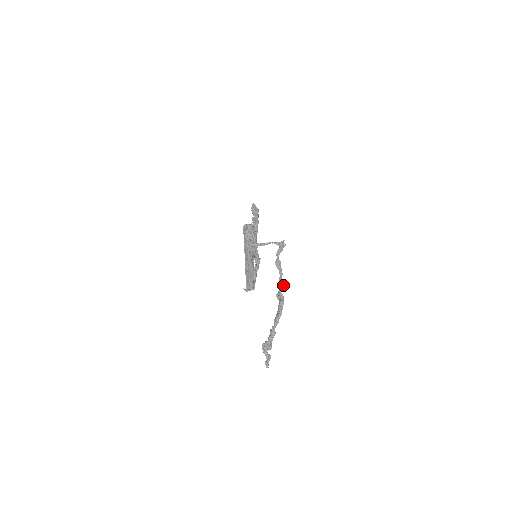
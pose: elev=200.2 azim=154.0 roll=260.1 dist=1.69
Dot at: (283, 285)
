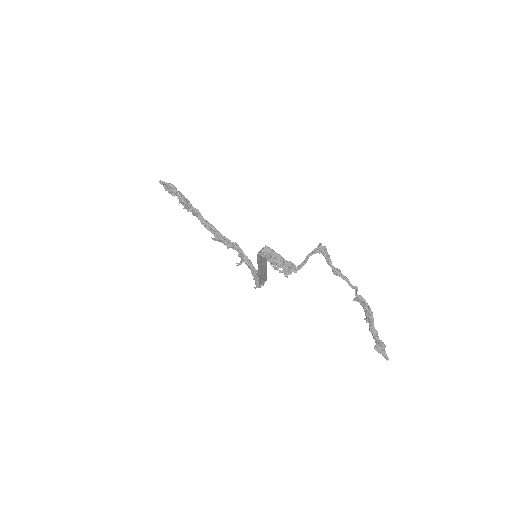
Dot at: (356, 288)
